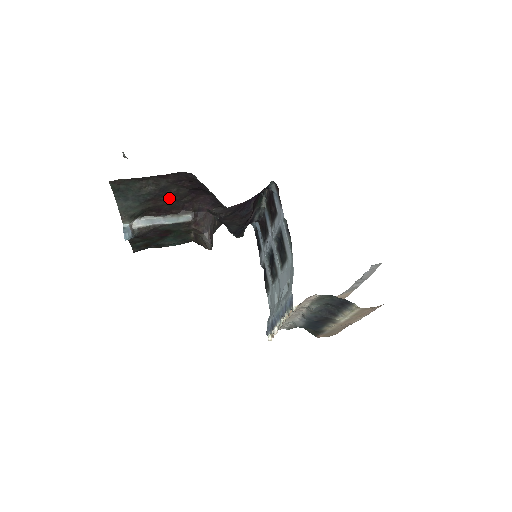
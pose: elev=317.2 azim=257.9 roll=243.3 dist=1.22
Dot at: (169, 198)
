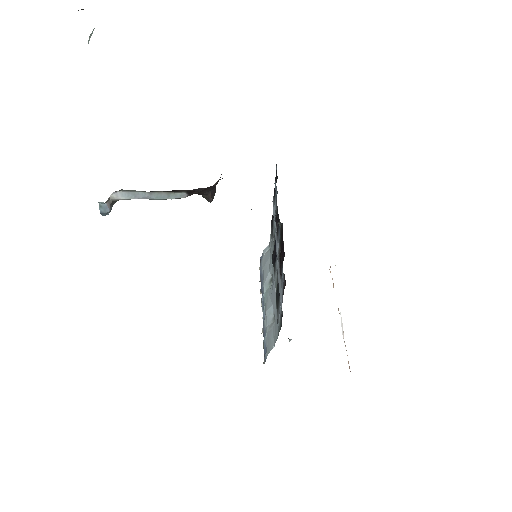
Dot at: occluded
